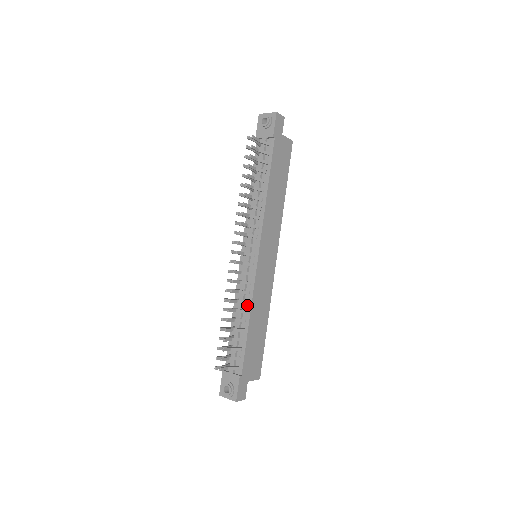
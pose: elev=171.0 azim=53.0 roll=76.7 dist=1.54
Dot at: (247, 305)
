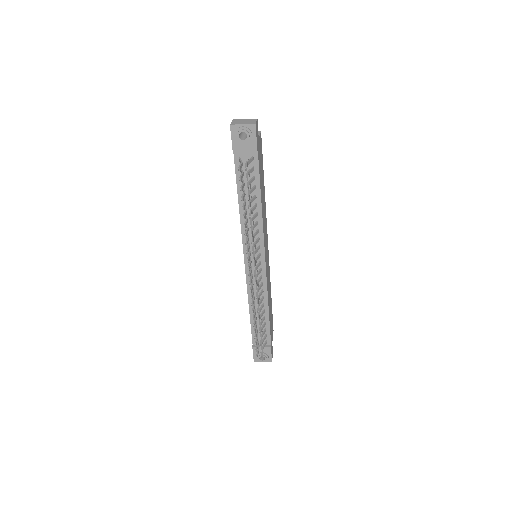
Dot at: (263, 300)
